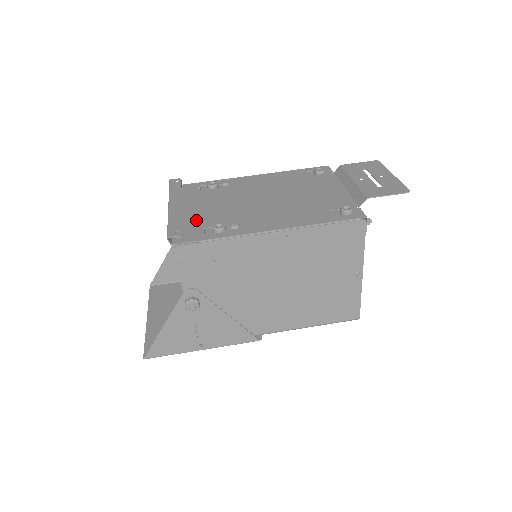
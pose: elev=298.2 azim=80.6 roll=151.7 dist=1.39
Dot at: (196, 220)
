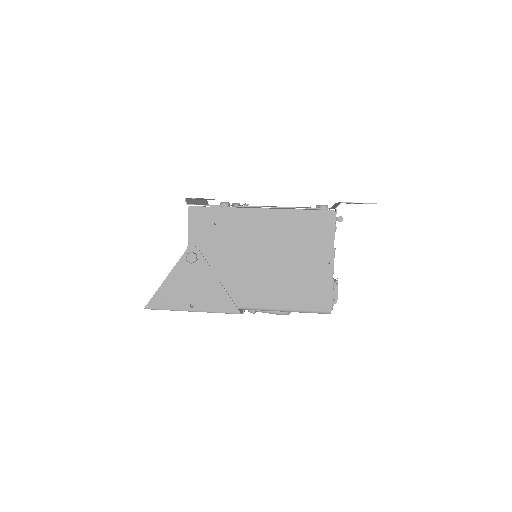
Dot at: occluded
